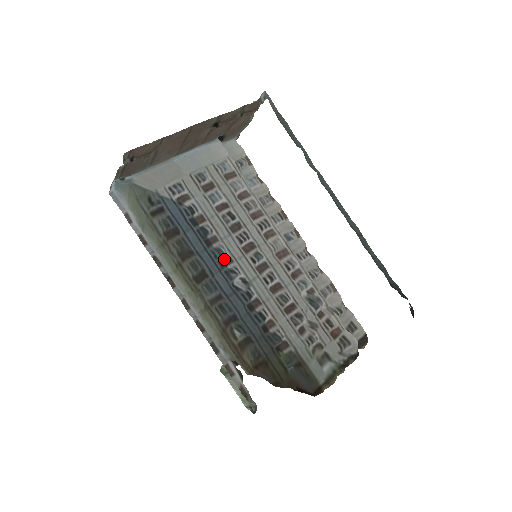
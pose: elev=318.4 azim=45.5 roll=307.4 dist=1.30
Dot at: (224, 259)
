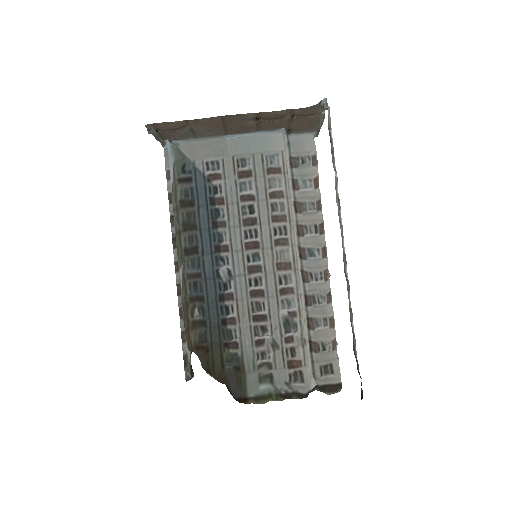
Dot at: (221, 245)
